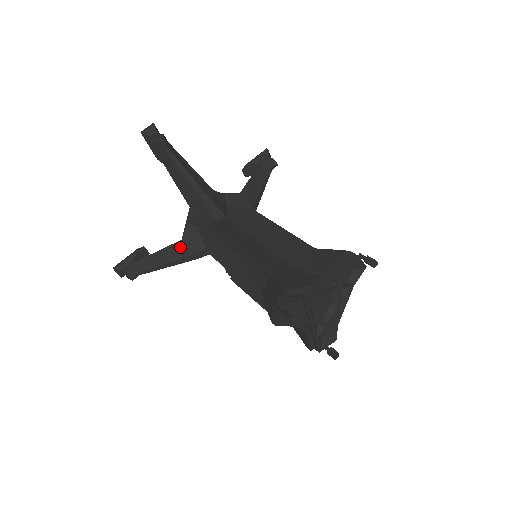
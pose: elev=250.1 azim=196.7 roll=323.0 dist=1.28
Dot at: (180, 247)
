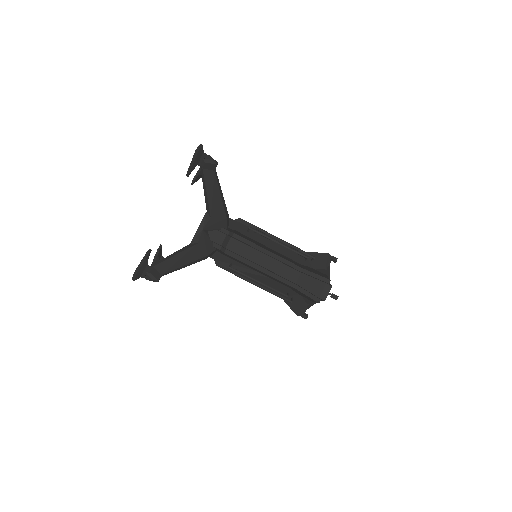
Dot at: (197, 250)
